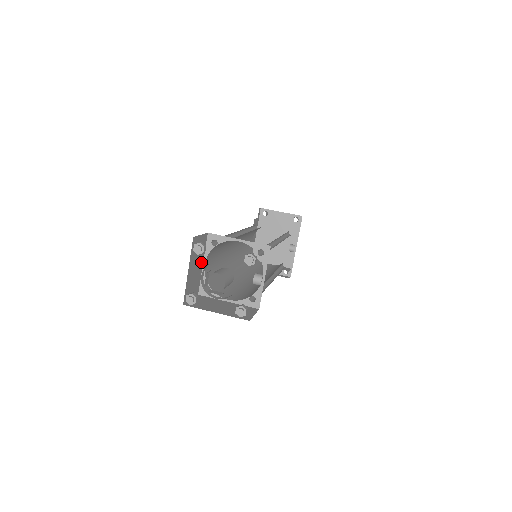
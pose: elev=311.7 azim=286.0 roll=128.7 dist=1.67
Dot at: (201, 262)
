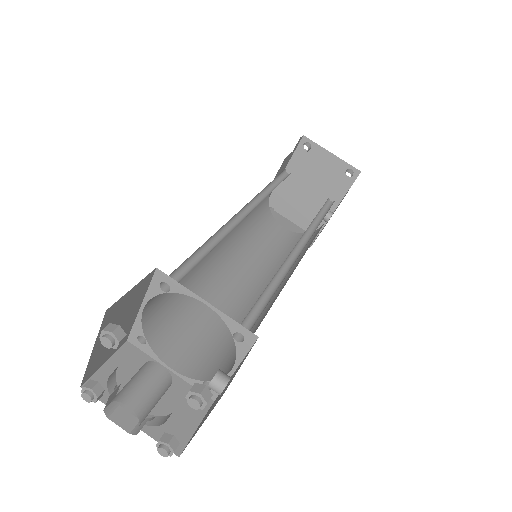
Dot at: (135, 308)
